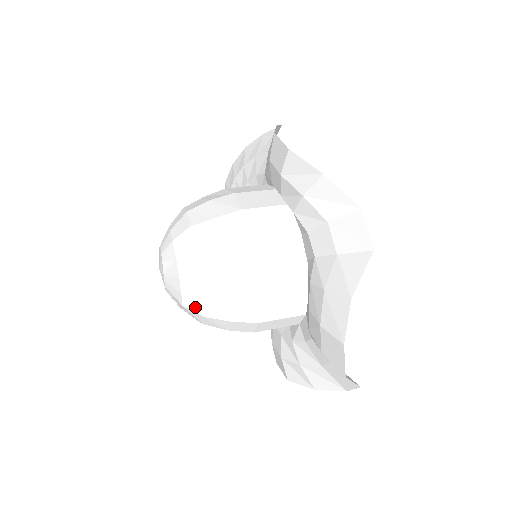
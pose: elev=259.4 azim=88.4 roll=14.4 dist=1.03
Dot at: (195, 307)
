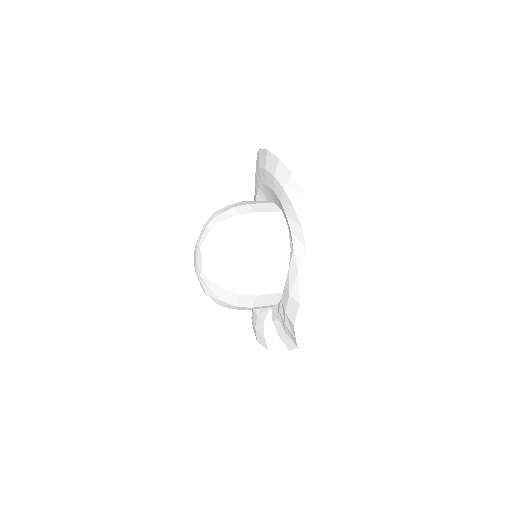
Dot at: occluded
